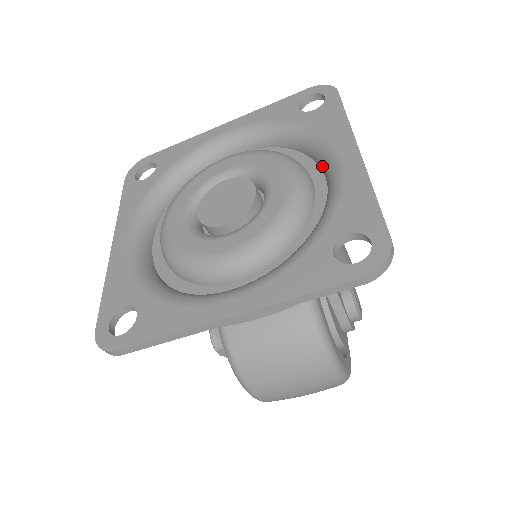
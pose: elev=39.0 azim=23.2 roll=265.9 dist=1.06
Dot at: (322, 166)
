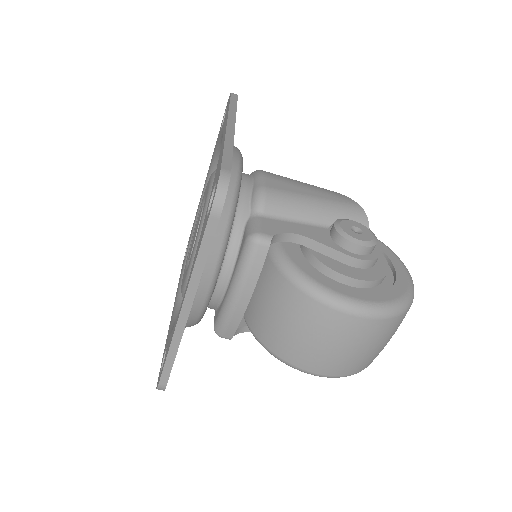
Dot at: occluded
